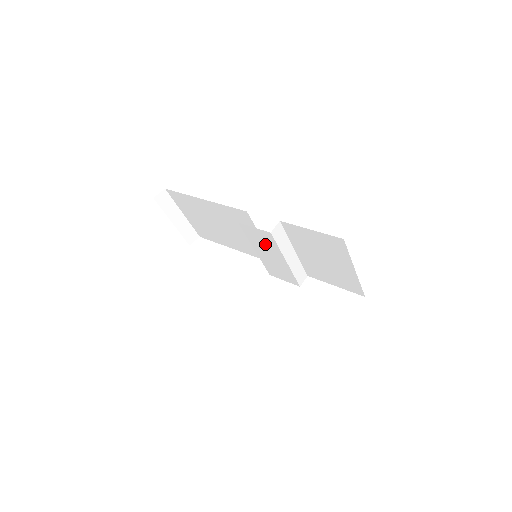
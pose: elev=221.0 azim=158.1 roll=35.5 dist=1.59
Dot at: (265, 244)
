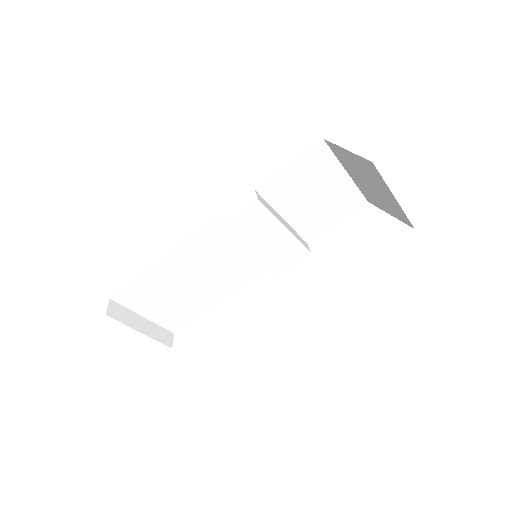
Dot at: (258, 229)
